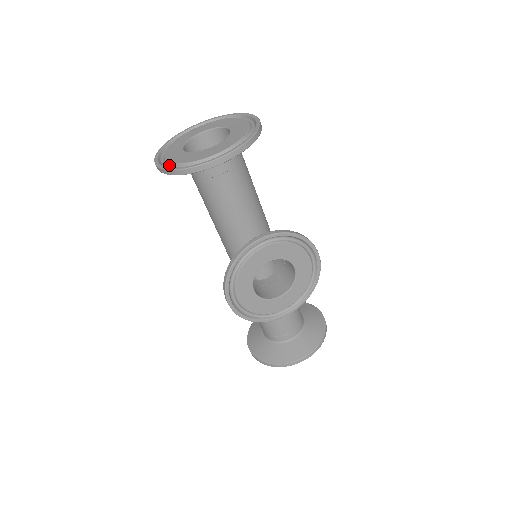
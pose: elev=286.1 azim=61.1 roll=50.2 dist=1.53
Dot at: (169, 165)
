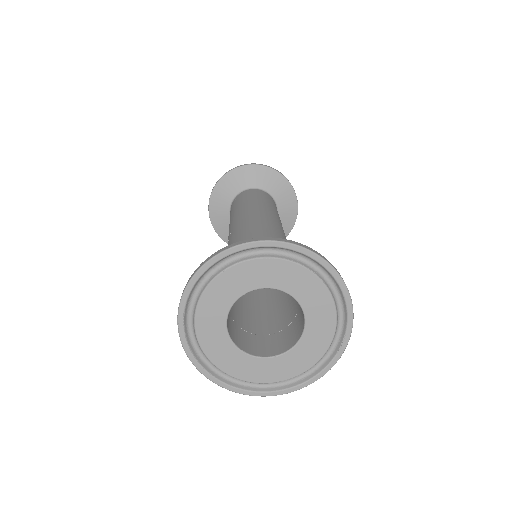
Dot at: (193, 331)
